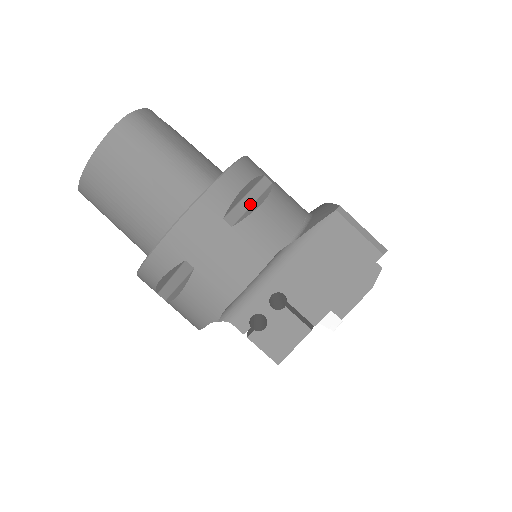
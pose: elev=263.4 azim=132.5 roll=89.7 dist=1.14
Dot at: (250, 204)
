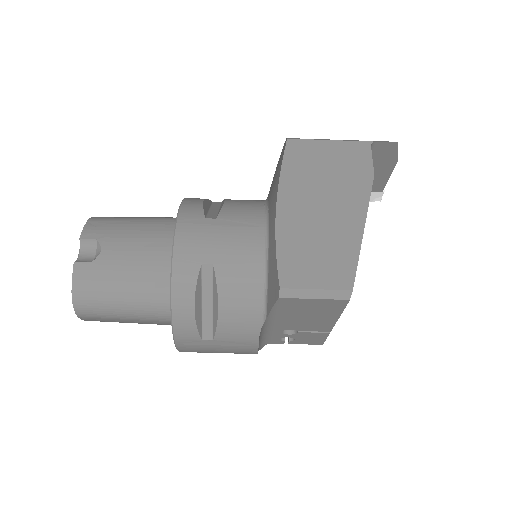
Dot at: (211, 307)
